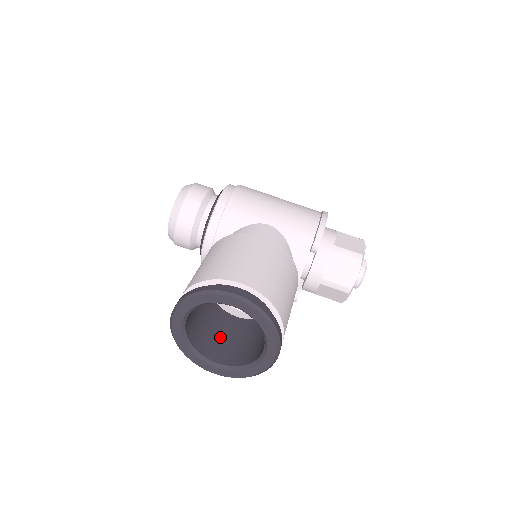
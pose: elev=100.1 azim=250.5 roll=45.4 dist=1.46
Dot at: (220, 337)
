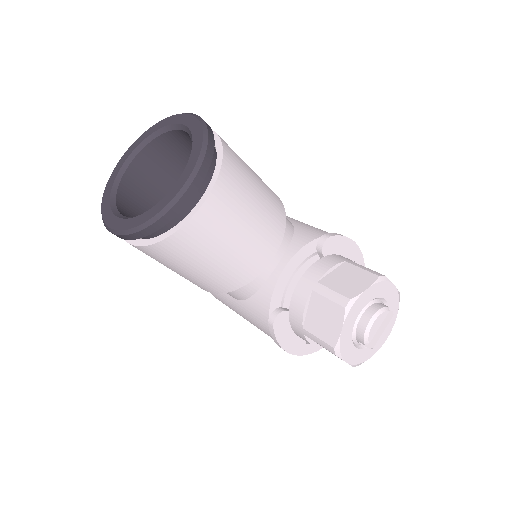
Dot at: occluded
